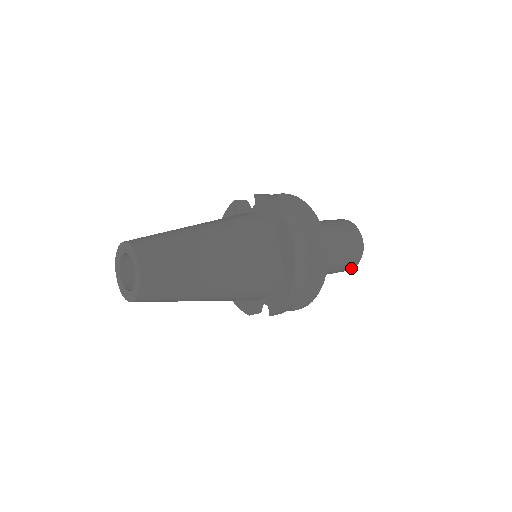
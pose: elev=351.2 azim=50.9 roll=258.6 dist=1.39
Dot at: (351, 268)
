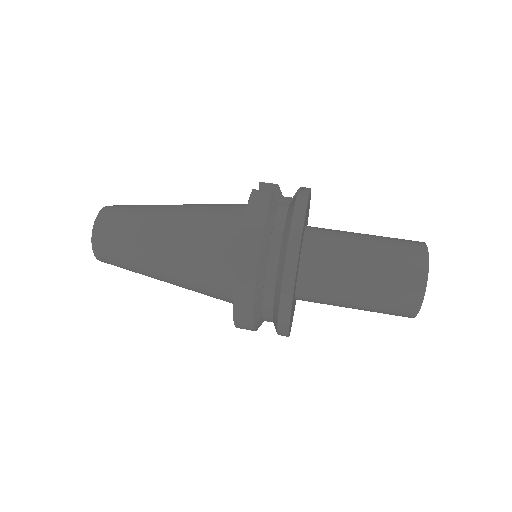
Dot at: (406, 316)
